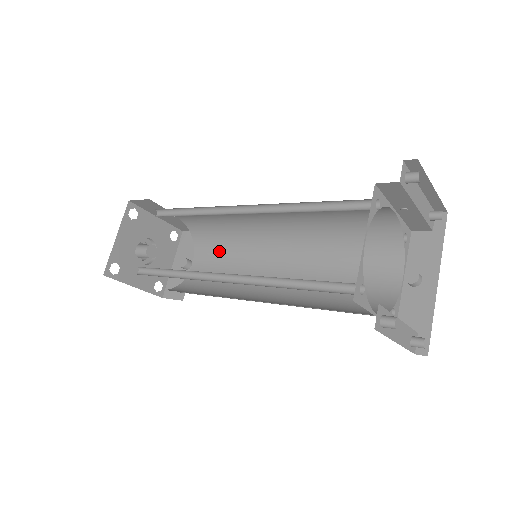
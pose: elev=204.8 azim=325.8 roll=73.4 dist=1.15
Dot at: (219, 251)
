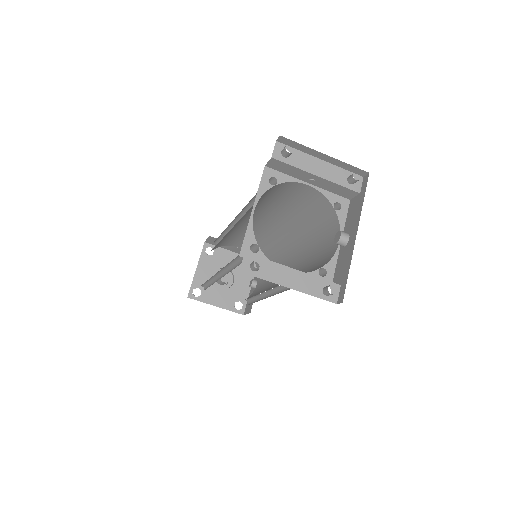
Dot at: occluded
